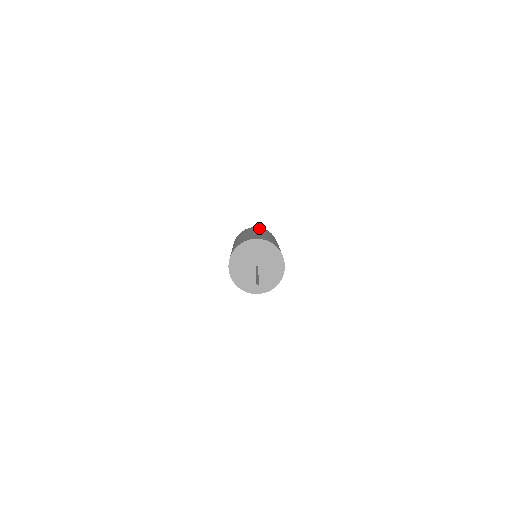
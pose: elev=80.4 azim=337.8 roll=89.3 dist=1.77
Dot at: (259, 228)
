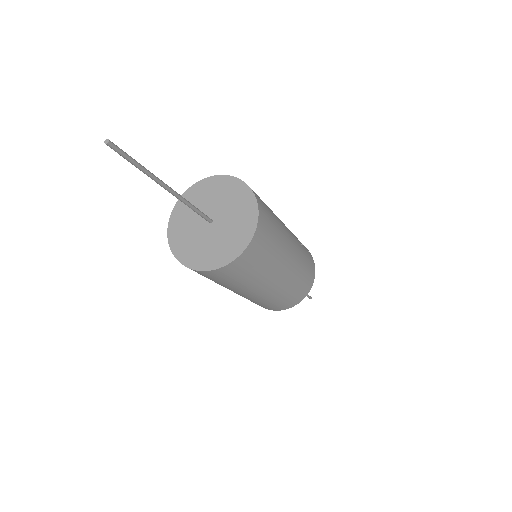
Dot at: occluded
